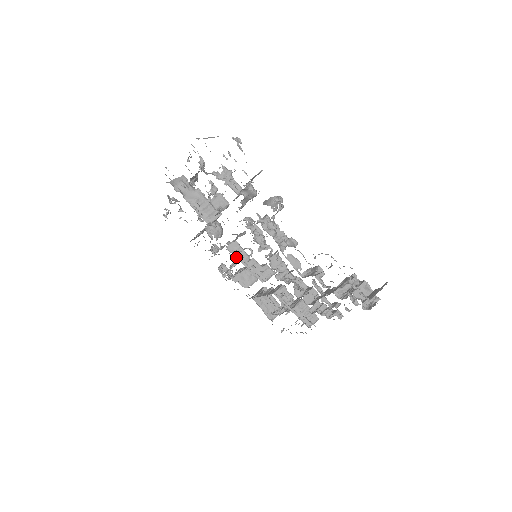
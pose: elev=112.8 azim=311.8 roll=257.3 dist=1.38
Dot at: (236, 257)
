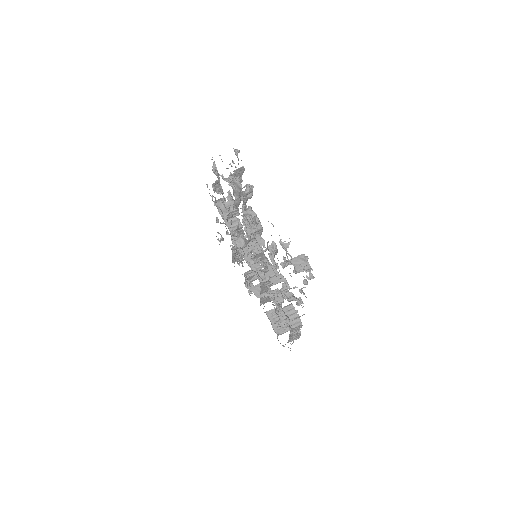
Dot at: (245, 259)
